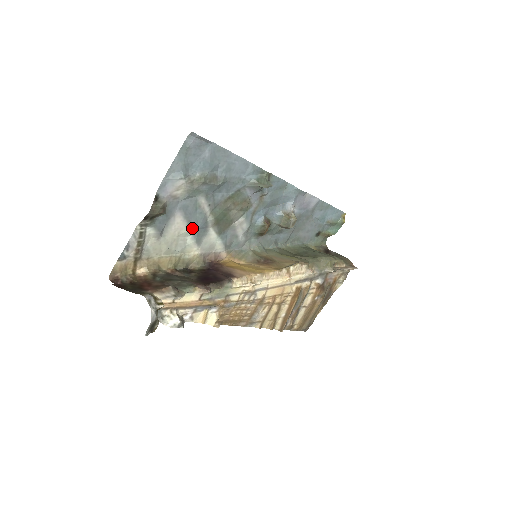
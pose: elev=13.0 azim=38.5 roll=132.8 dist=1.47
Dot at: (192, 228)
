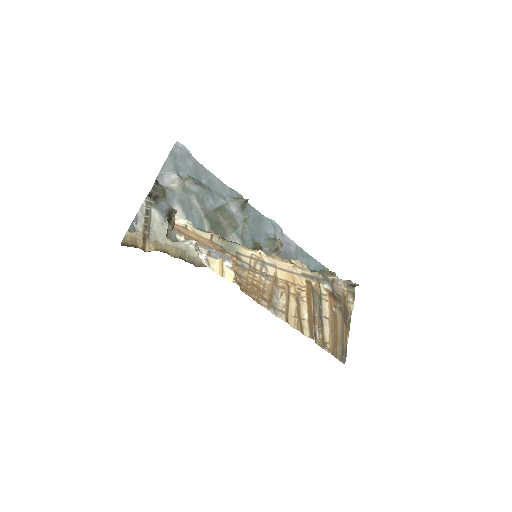
Dot at: occluded
